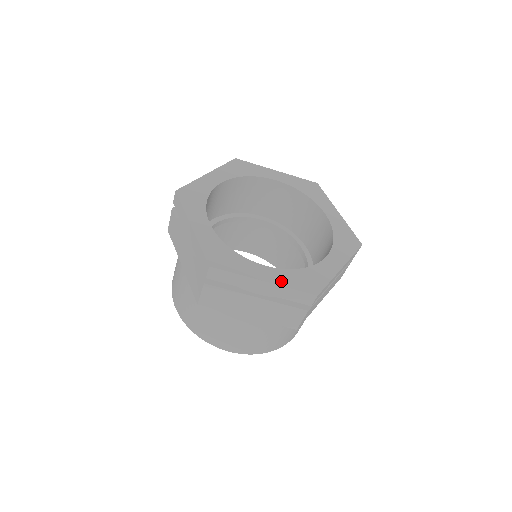
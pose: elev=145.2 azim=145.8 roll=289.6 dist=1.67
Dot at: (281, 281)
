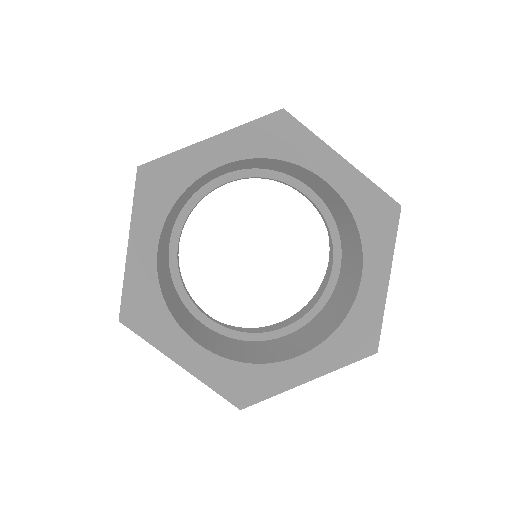
Dot at: (204, 373)
